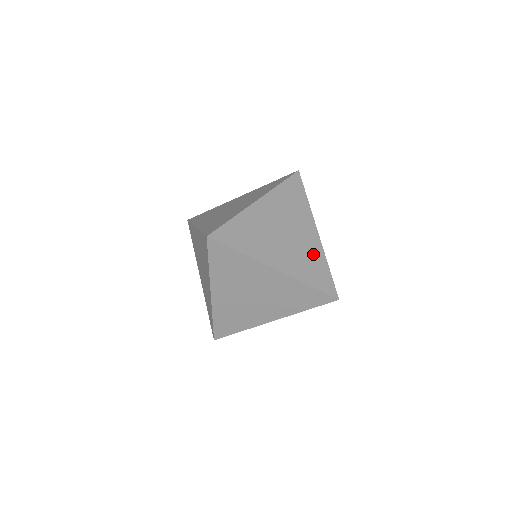
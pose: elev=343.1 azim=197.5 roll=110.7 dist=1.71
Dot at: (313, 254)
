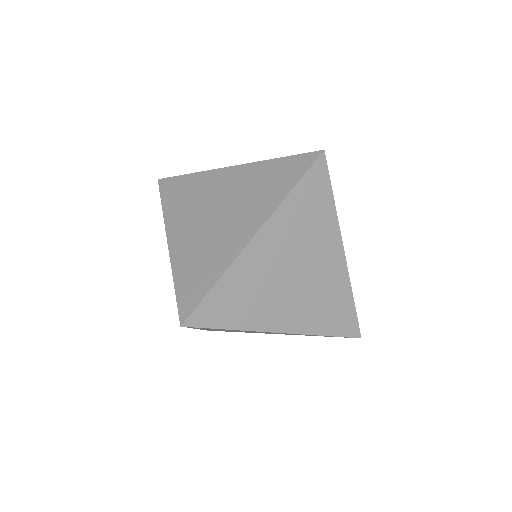
Dot at: occluded
